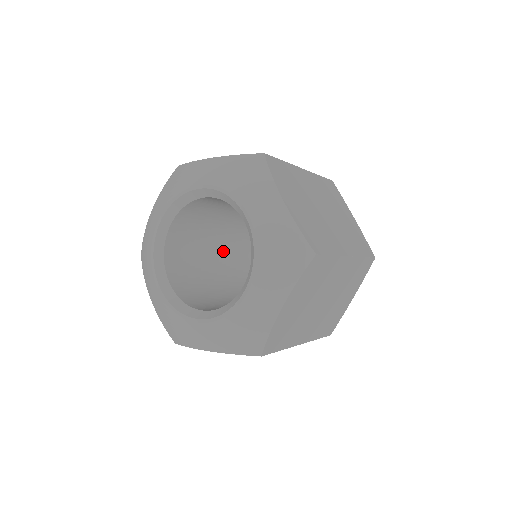
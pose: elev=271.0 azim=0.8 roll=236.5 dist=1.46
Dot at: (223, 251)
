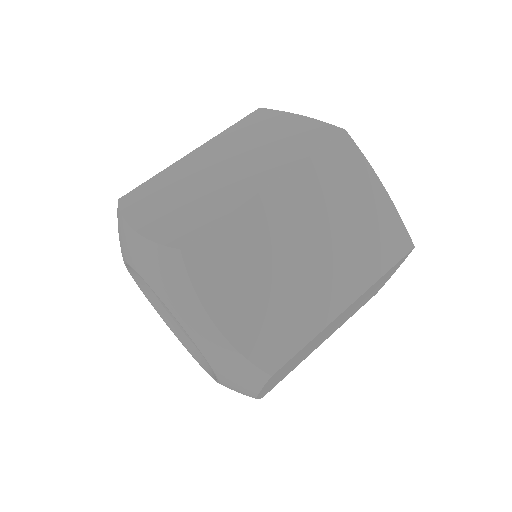
Dot at: occluded
